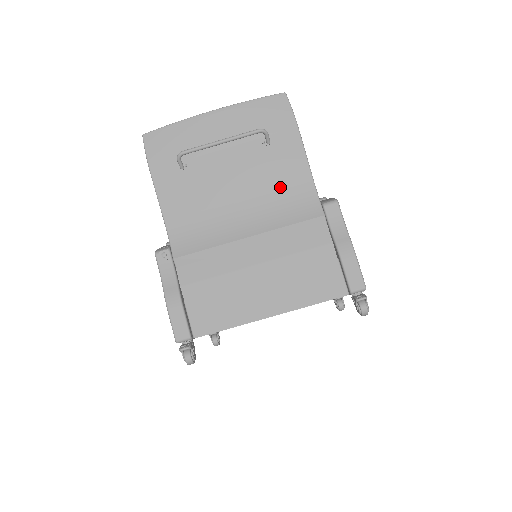
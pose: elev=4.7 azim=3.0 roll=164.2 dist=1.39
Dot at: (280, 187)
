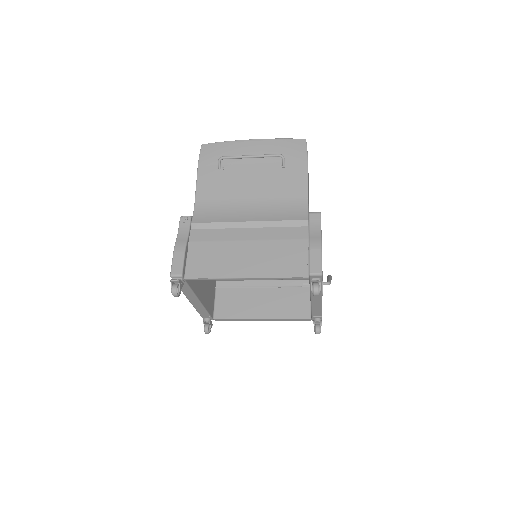
Dot at: (283, 196)
